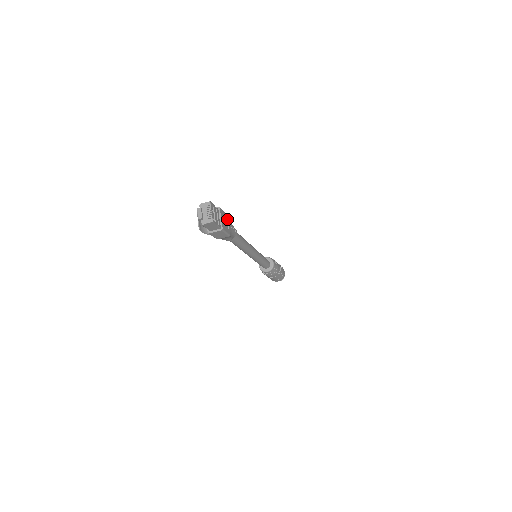
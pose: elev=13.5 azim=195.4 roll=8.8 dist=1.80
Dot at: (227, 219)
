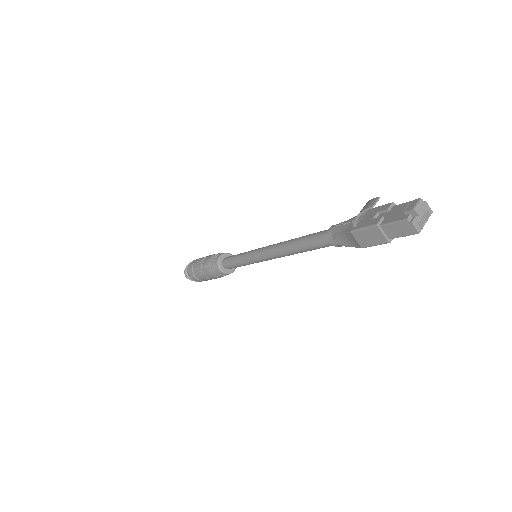
Dot at: occluded
